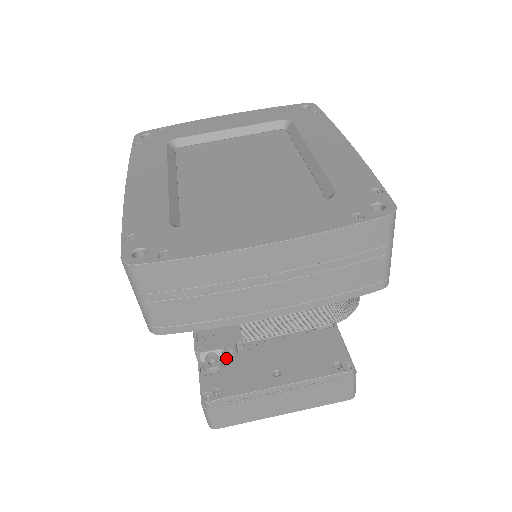
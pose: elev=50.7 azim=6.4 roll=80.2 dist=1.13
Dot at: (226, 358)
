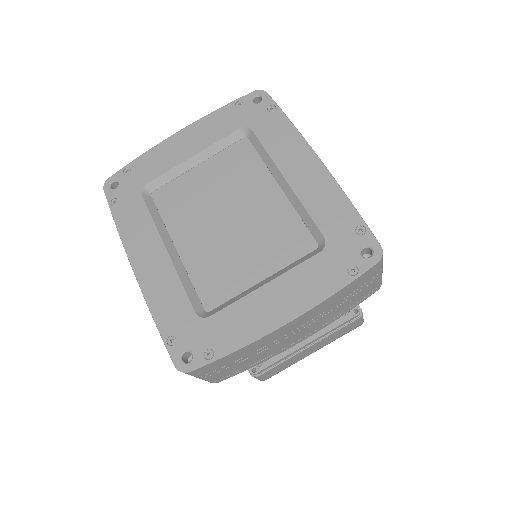
Dot at: occluded
